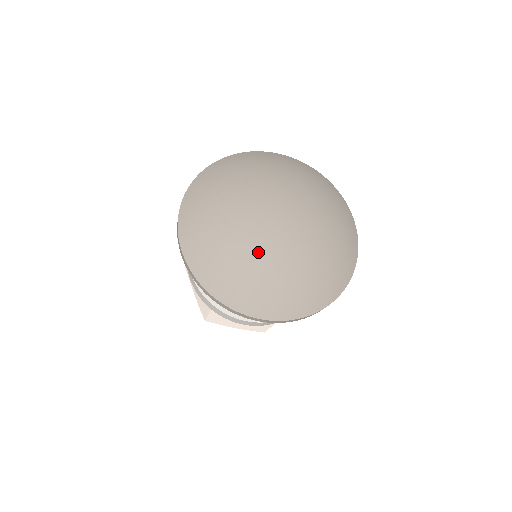
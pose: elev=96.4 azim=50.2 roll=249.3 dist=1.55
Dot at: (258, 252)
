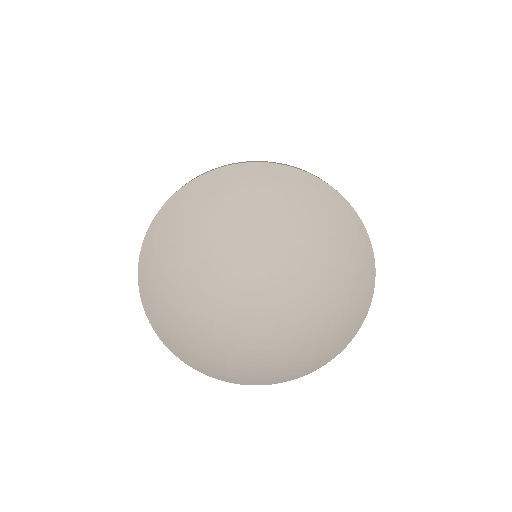
Dot at: (267, 345)
